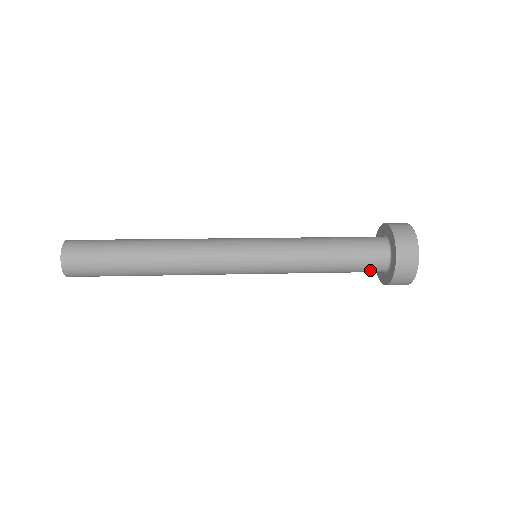
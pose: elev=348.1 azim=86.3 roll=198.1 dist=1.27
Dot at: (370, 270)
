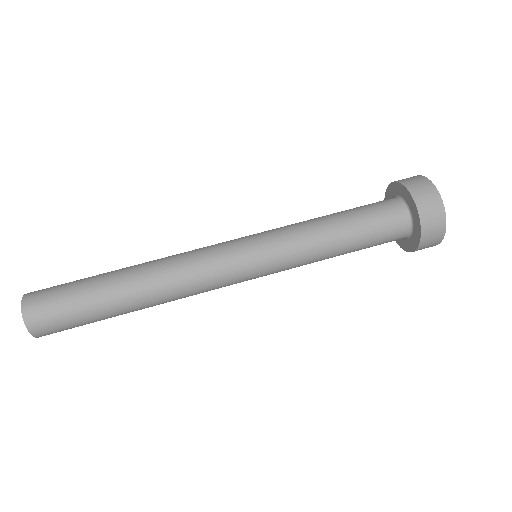
Dot at: (389, 241)
